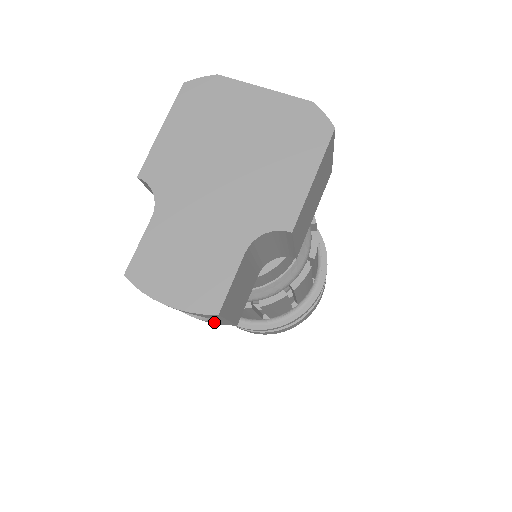
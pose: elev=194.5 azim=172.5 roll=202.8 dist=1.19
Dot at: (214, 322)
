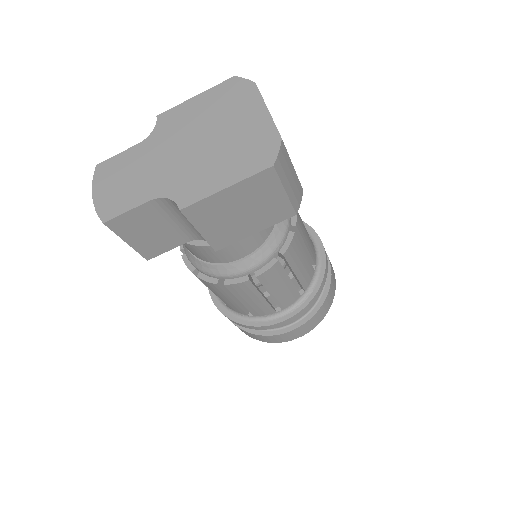
Dot at: occluded
